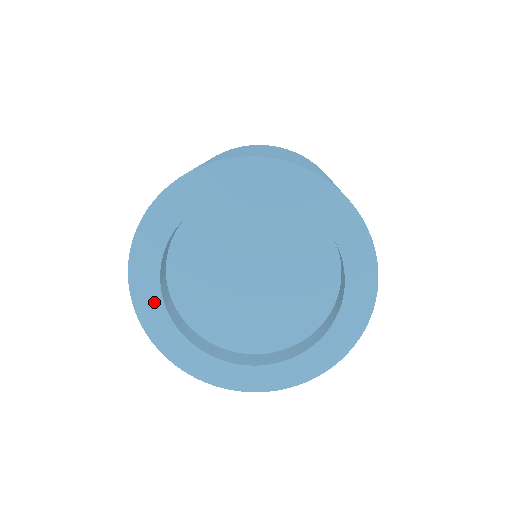
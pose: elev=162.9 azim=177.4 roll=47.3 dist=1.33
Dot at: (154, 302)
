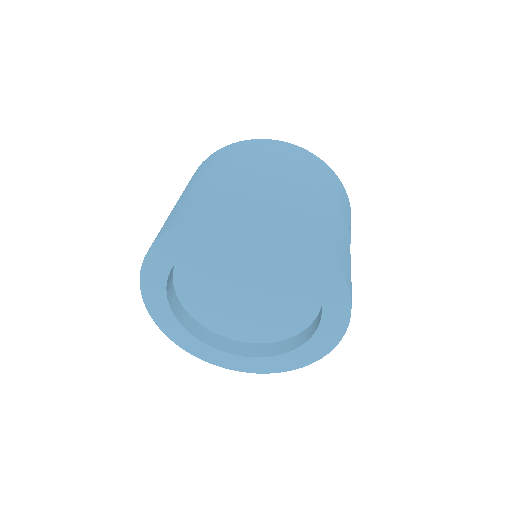
Dot at: (208, 351)
